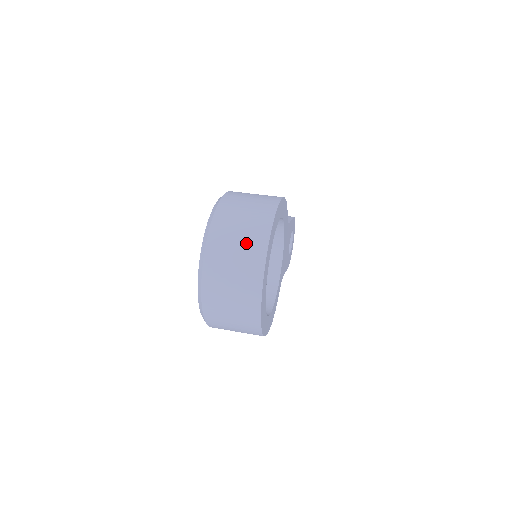
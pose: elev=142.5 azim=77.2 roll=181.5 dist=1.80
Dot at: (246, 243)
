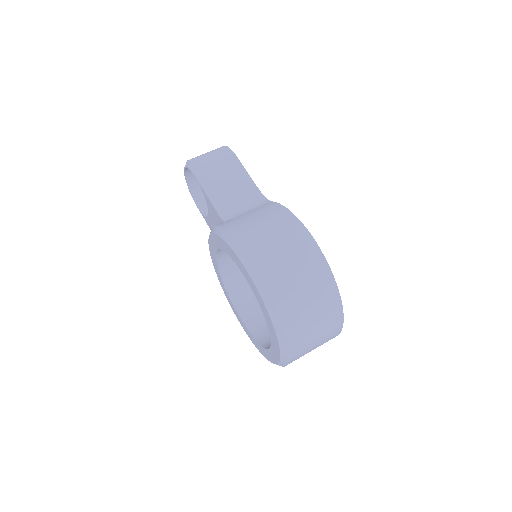
Dot at: (324, 324)
